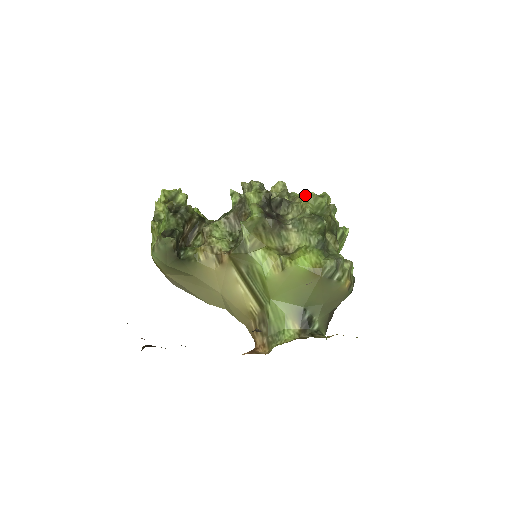
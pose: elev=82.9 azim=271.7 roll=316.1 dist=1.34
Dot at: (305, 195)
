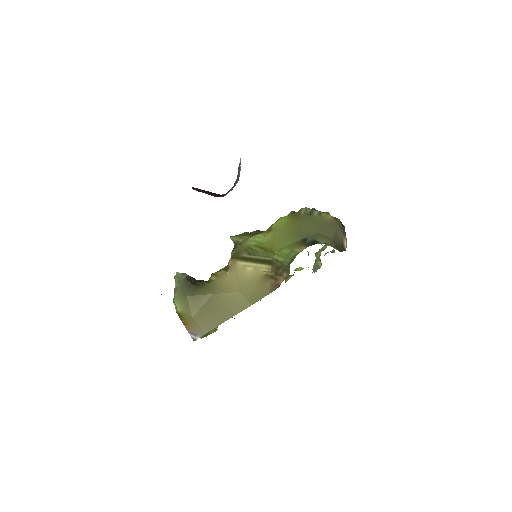
Dot at: occluded
